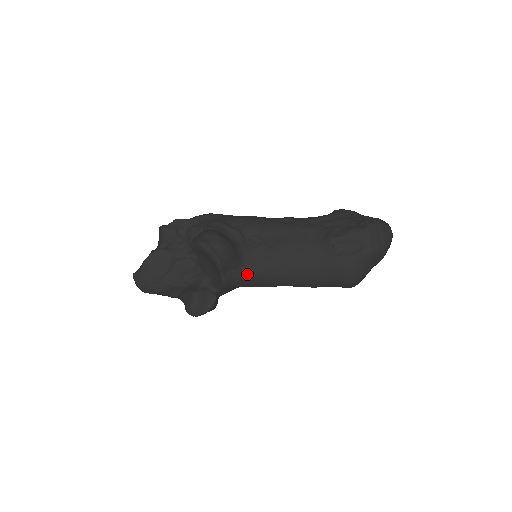
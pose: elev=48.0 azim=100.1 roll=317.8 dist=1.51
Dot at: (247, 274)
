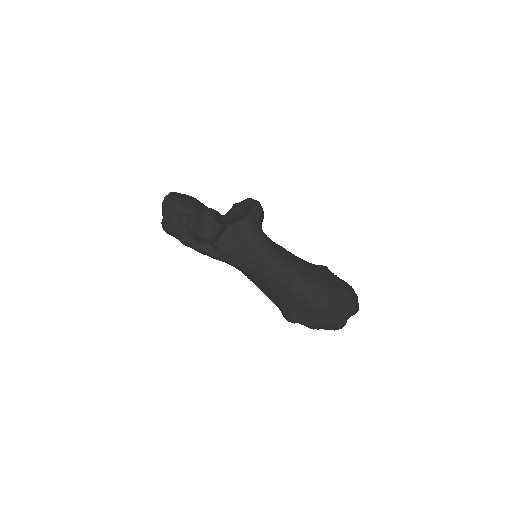
Dot at: (261, 233)
